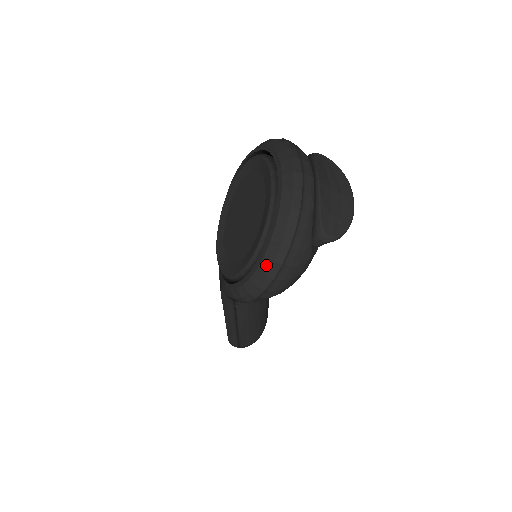
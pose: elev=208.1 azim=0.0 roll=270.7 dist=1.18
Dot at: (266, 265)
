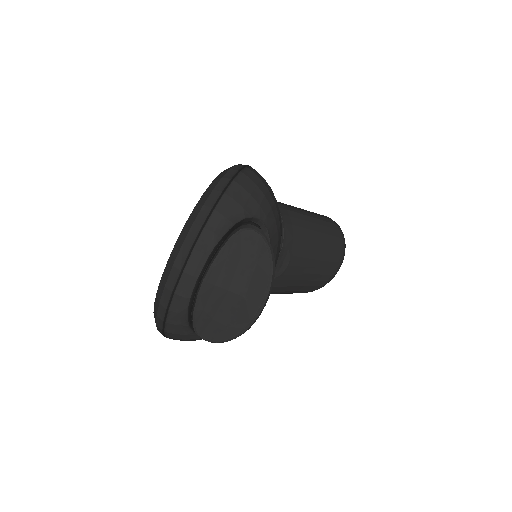
Dot at: occluded
